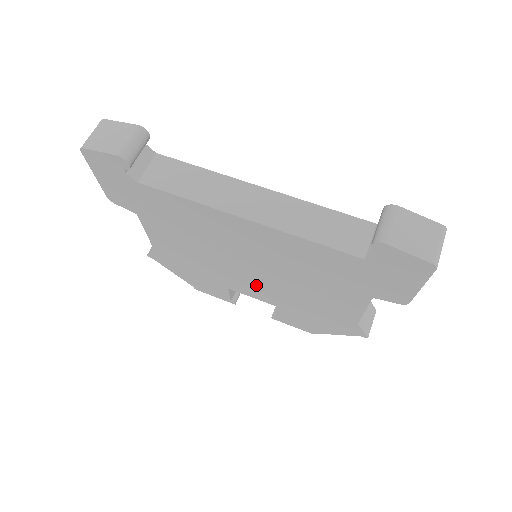
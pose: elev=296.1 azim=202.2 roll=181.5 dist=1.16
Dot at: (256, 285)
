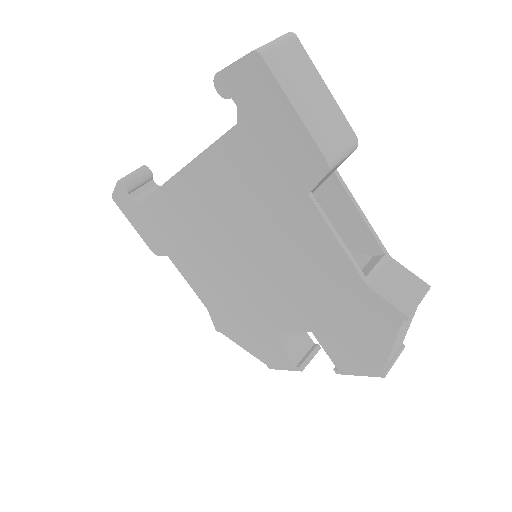
Dot at: (269, 296)
